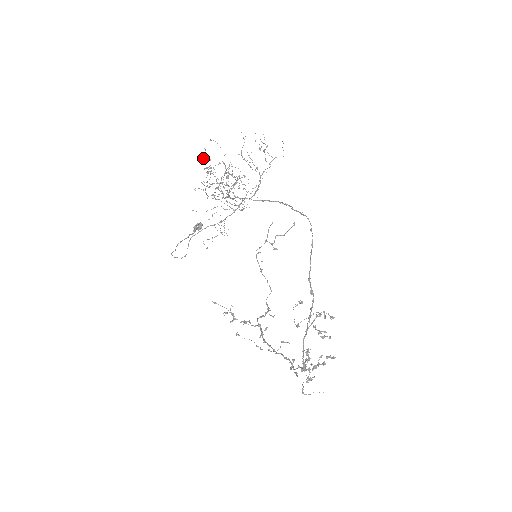
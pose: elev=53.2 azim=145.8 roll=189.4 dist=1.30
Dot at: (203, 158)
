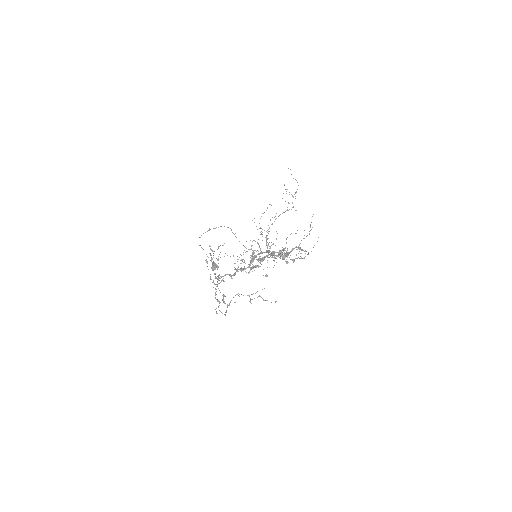
Dot at: (261, 234)
